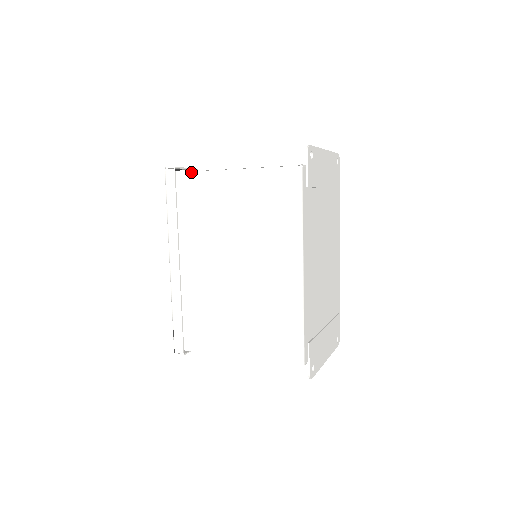
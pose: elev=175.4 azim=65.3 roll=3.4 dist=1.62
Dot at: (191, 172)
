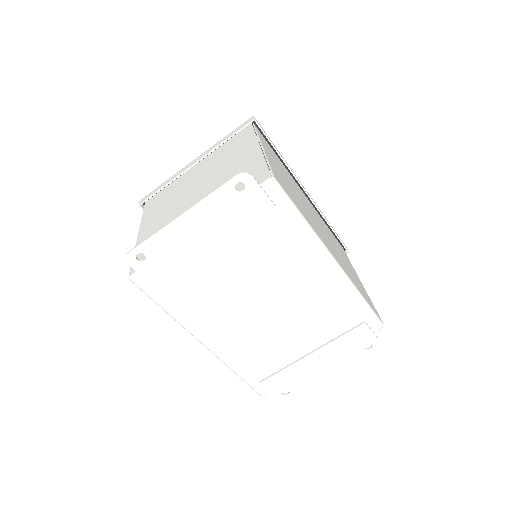
Dot at: occluded
